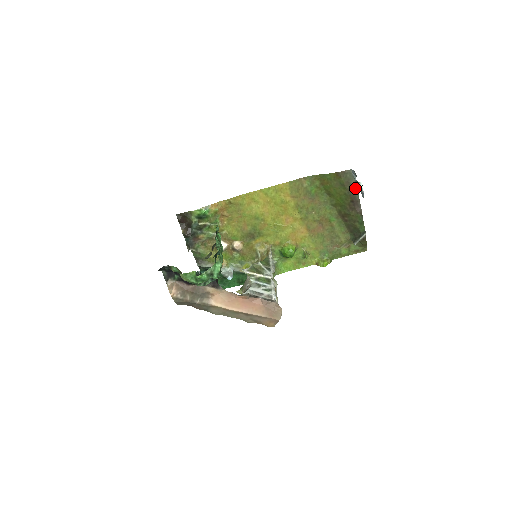
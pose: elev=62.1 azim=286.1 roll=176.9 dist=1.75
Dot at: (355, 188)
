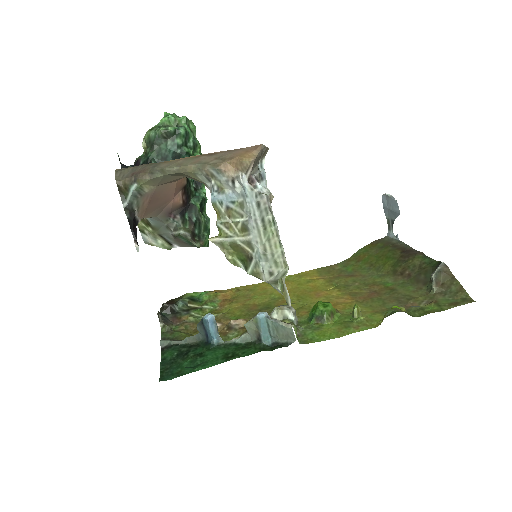
Dot at: (400, 244)
